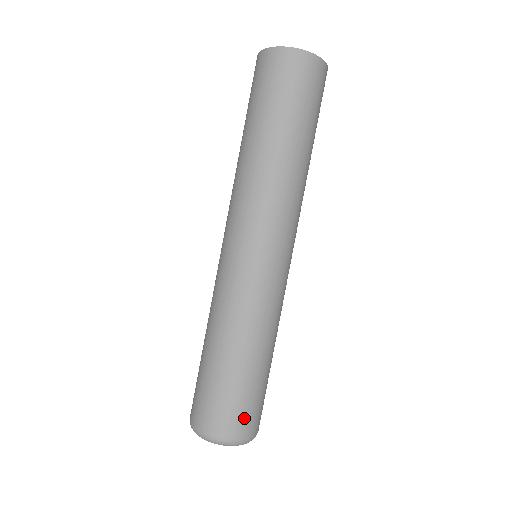
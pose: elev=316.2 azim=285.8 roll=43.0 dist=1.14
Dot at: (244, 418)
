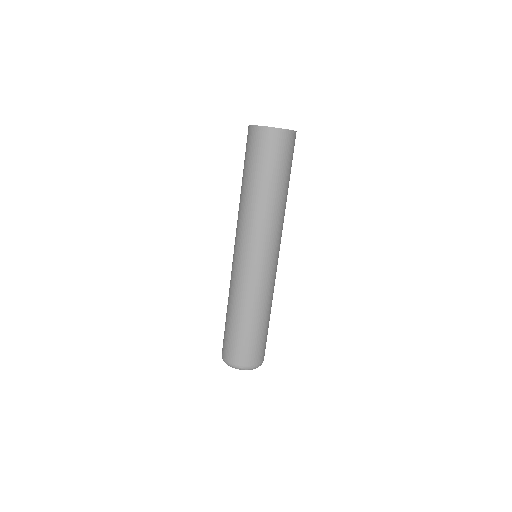
Dot at: (250, 355)
